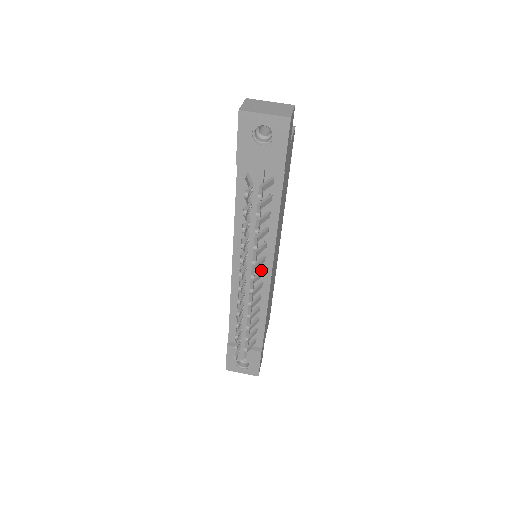
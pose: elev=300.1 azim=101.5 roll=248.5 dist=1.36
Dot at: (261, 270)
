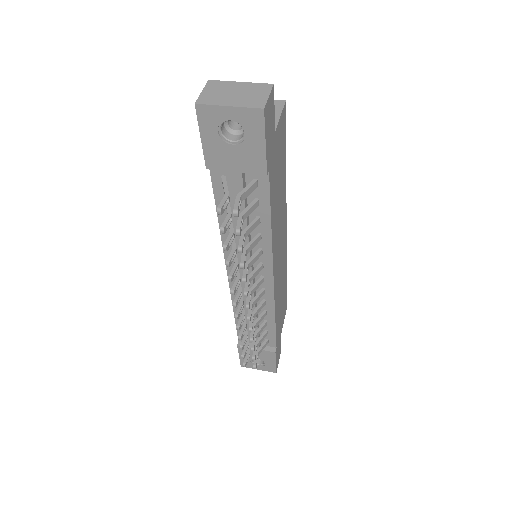
Dot at: (260, 277)
